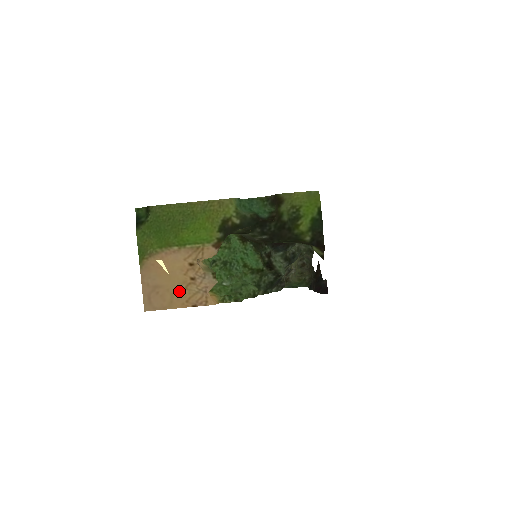
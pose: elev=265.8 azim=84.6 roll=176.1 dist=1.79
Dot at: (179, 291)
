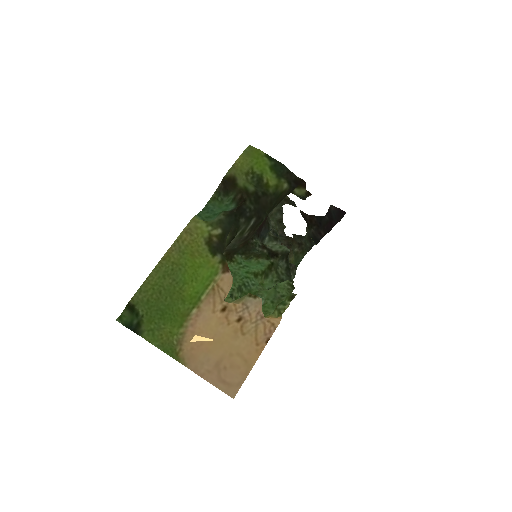
Dot at: (241, 344)
